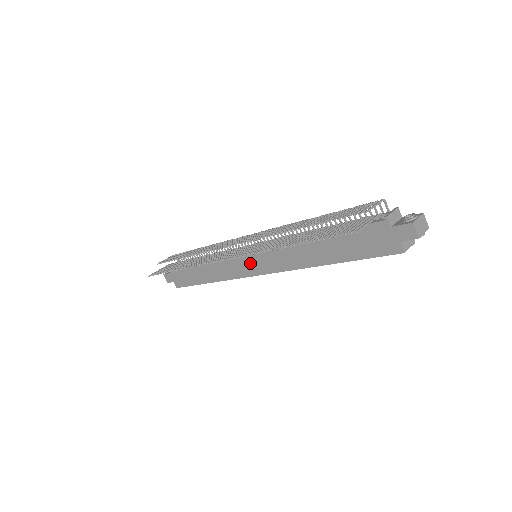
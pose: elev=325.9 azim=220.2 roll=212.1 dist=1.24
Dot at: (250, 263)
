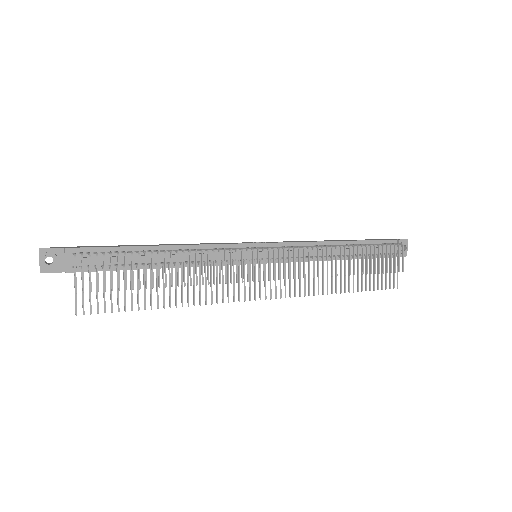
Dot at: occluded
